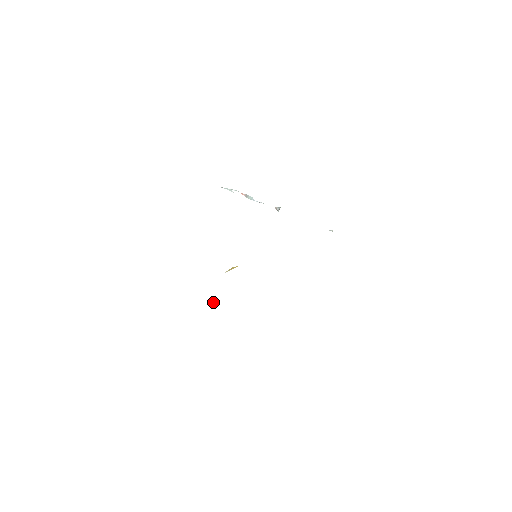
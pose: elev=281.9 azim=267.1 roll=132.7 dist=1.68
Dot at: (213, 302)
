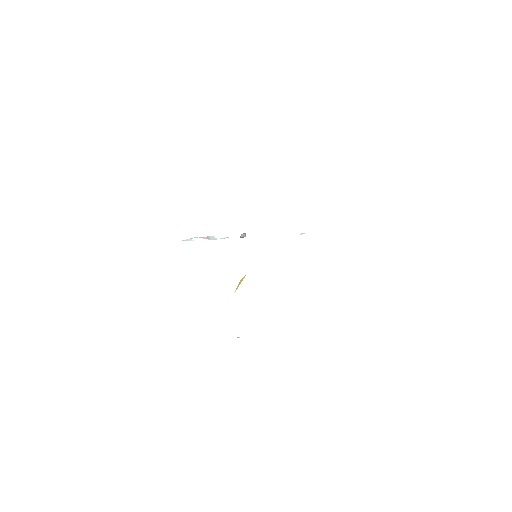
Dot at: occluded
